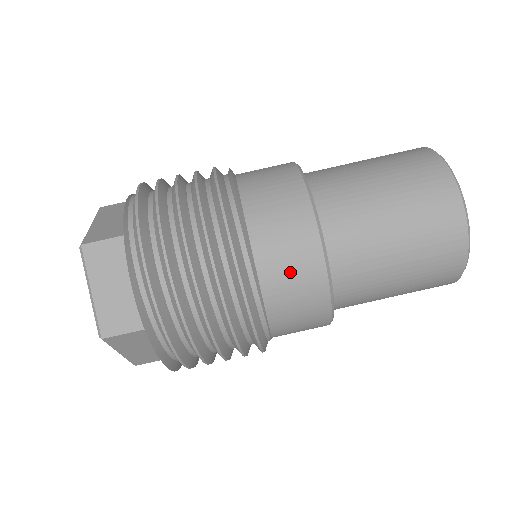
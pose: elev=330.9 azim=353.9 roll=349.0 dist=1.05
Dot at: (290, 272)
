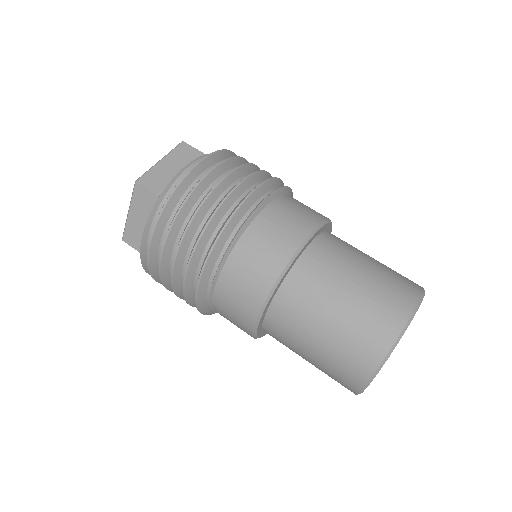
Dot at: (233, 306)
